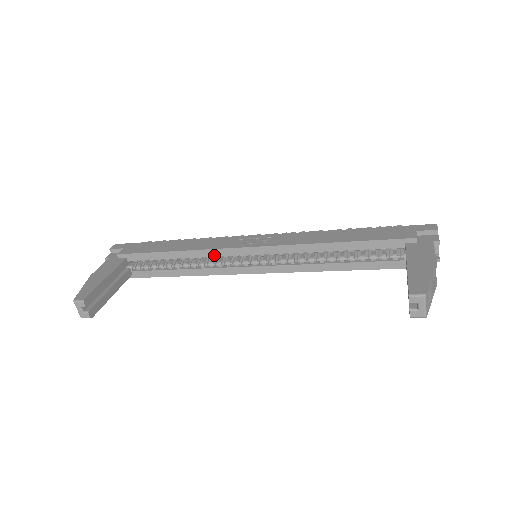
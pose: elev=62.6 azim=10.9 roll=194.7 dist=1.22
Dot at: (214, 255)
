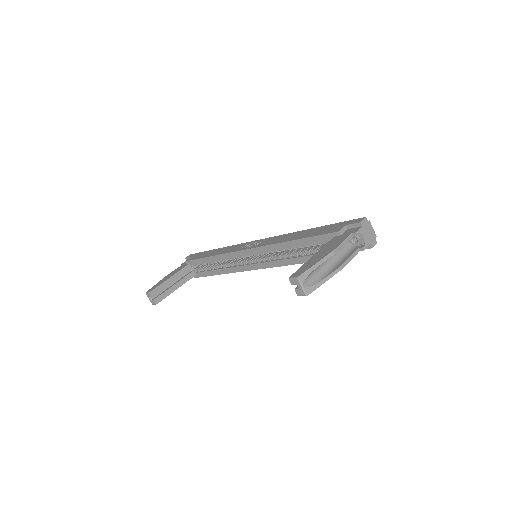
Dot at: (230, 257)
